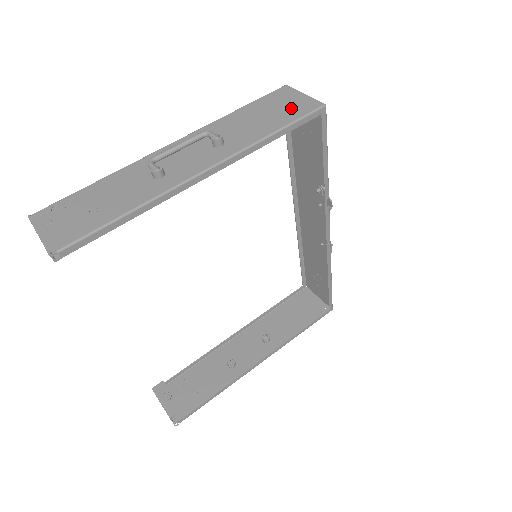
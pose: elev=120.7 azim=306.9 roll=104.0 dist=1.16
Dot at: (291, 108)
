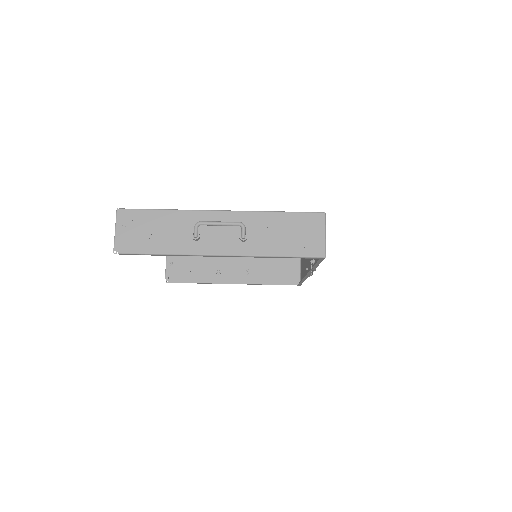
Dot at: (305, 242)
